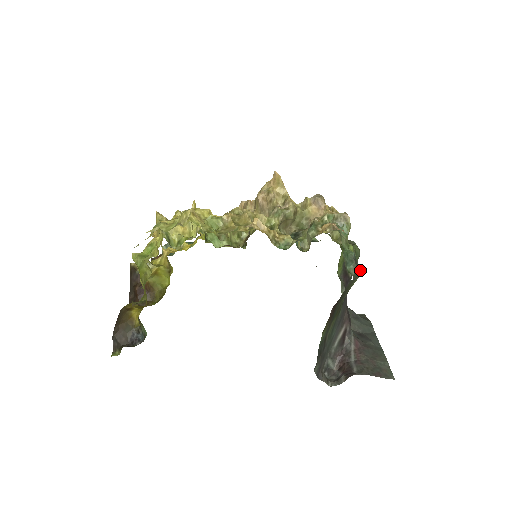
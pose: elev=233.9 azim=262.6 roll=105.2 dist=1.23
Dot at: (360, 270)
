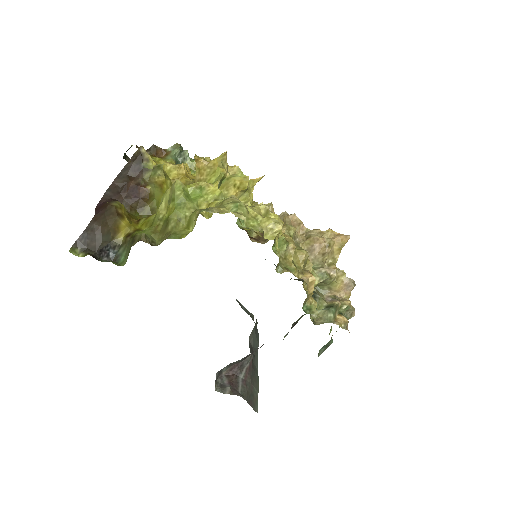
Dot at: occluded
